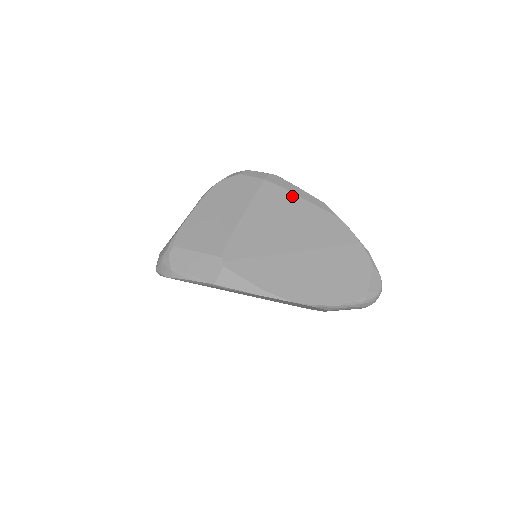
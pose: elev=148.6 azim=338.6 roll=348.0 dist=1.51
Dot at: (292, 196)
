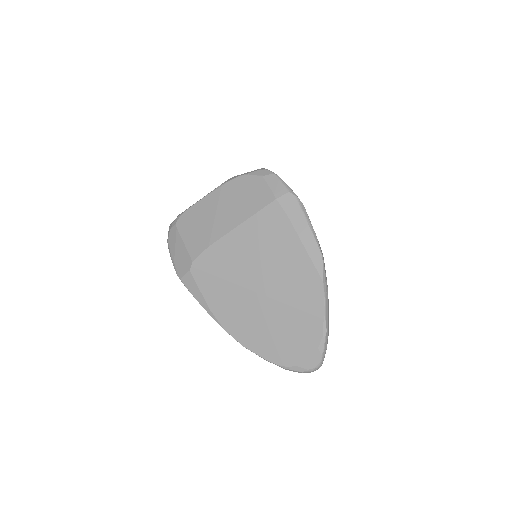
Dot at: (291, 232)
